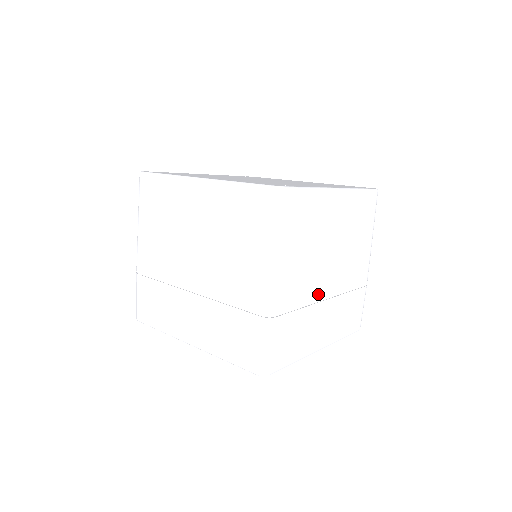
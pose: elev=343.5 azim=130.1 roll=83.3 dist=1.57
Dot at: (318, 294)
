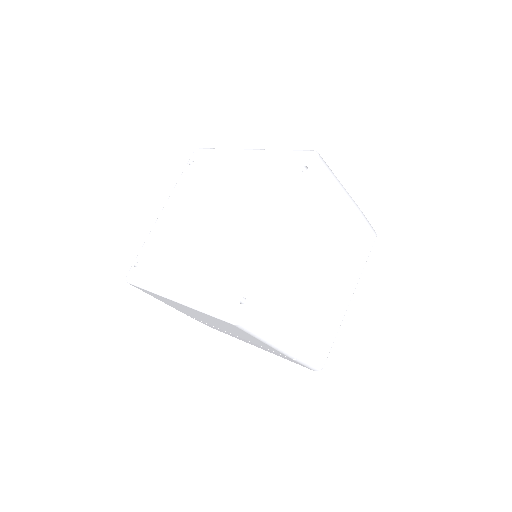
Dot at: (322, 294)
